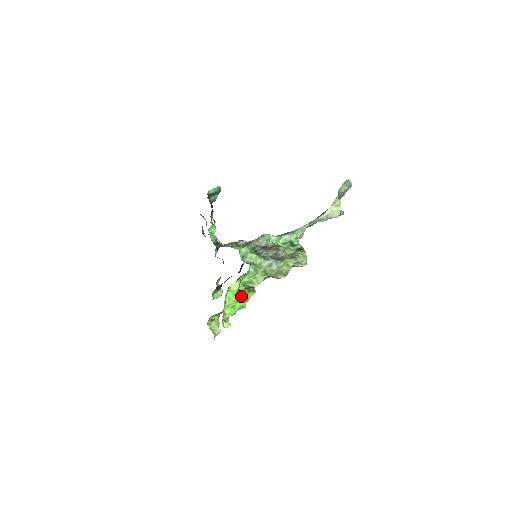
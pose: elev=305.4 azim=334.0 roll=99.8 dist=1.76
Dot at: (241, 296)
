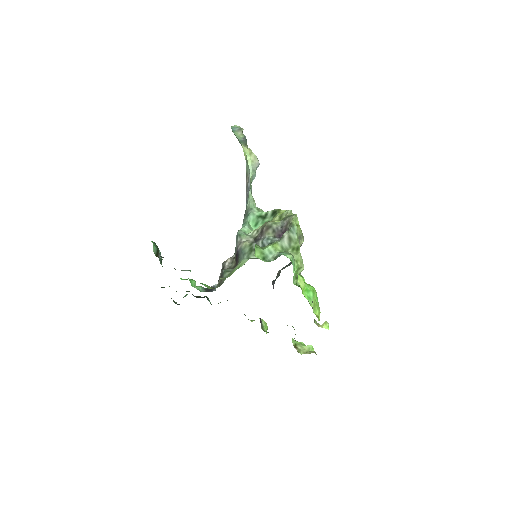
Dot at: occluded
